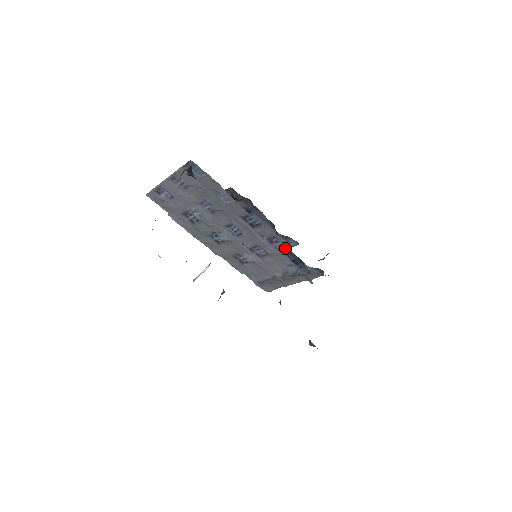
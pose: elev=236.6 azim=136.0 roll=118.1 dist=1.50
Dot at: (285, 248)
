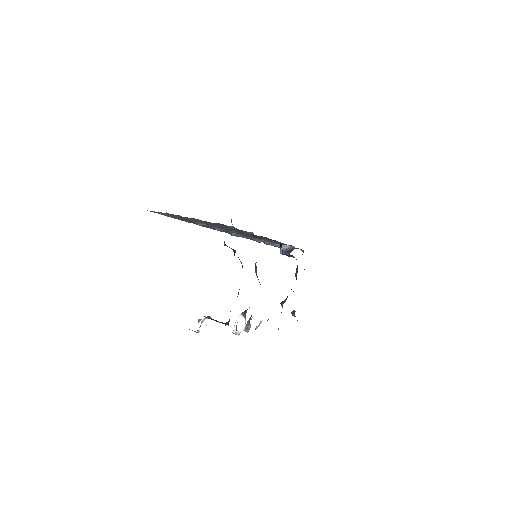
Dot at: occluded
